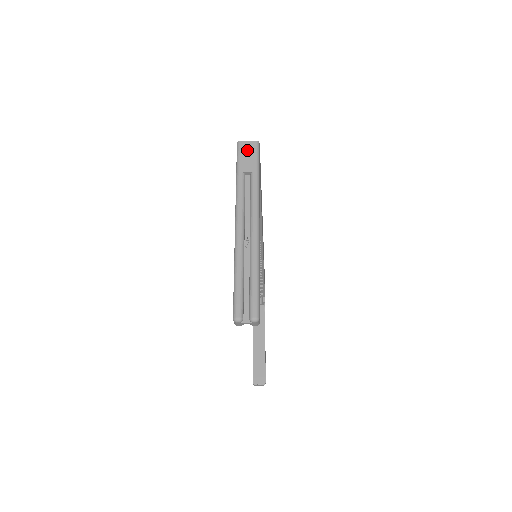
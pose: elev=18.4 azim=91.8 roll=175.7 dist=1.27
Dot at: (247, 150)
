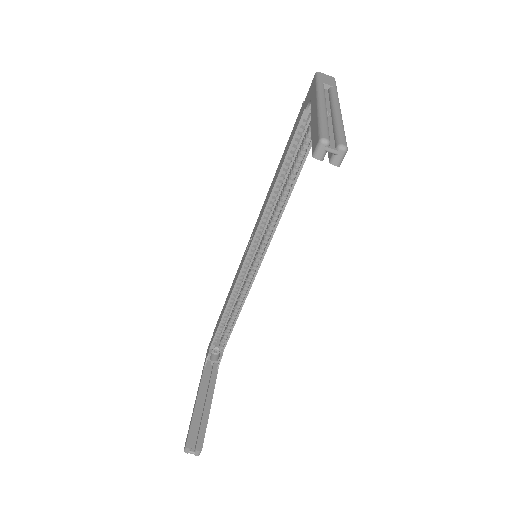
Dot at: (326, 77)
